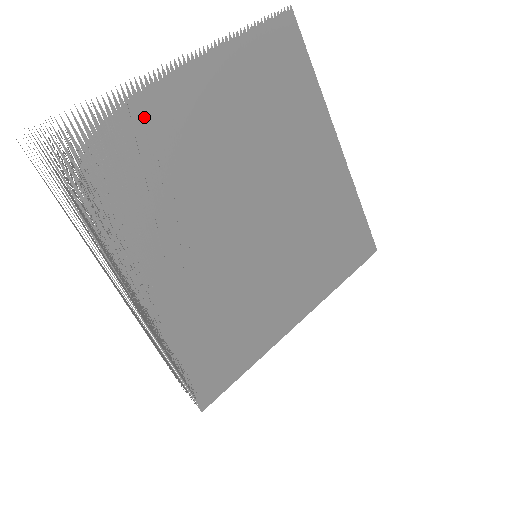
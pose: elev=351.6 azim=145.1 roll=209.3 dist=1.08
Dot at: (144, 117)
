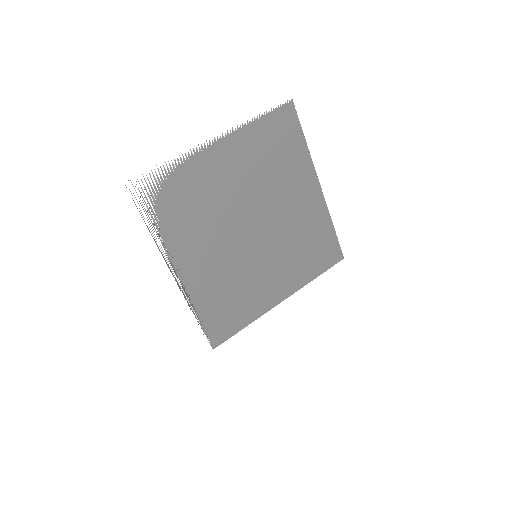
Dot at: (194, 171)
